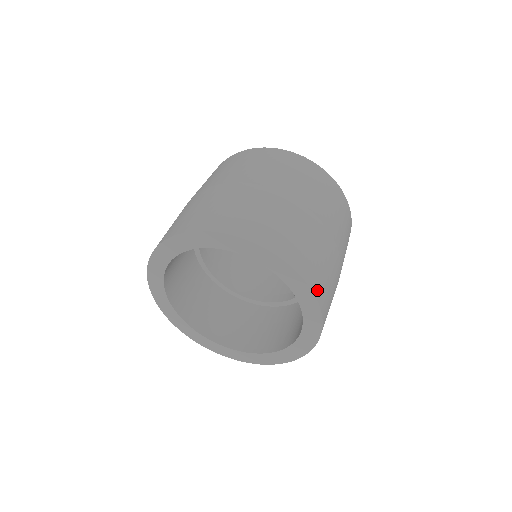
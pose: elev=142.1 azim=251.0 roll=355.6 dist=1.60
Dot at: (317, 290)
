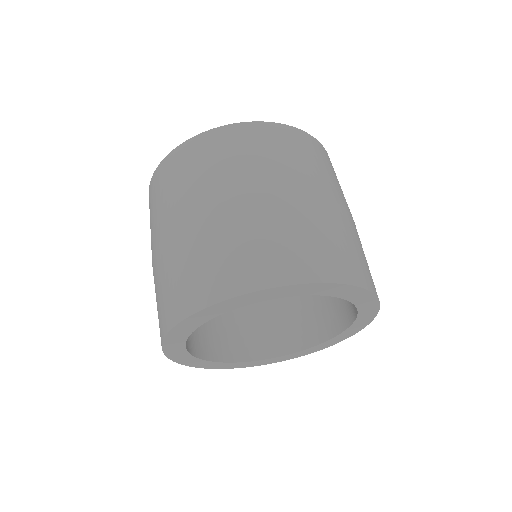
Dot at: (376, 292)
